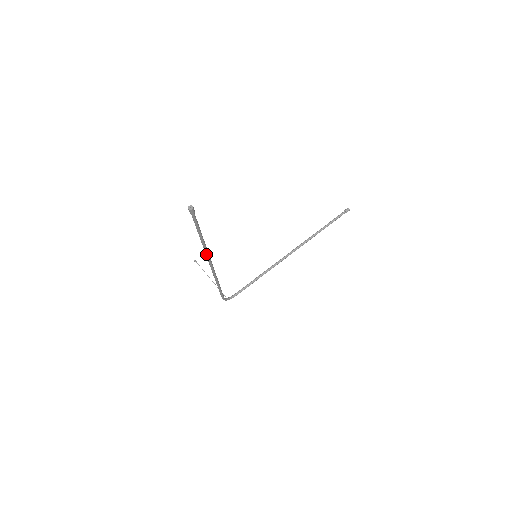
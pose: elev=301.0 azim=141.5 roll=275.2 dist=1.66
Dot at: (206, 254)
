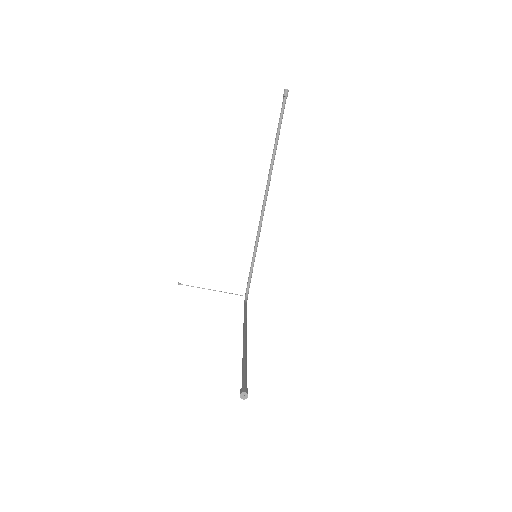
Dot at: occluded
